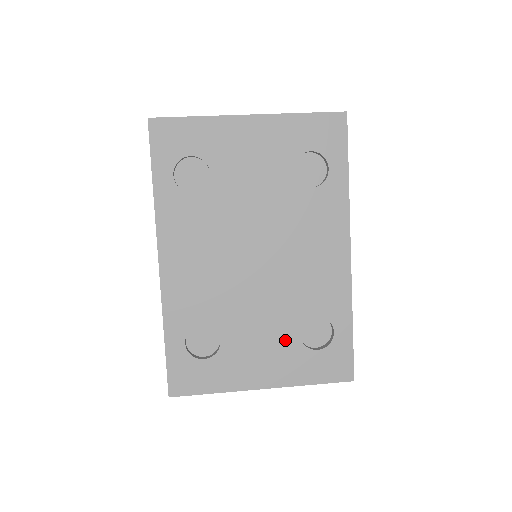
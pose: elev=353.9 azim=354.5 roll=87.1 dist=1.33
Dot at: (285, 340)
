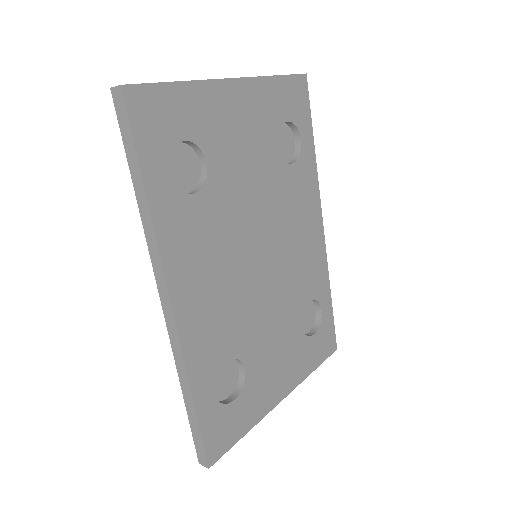
Dot at: (292, 338)
